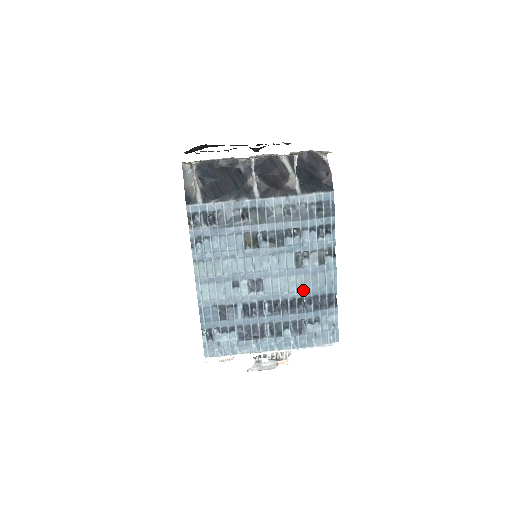
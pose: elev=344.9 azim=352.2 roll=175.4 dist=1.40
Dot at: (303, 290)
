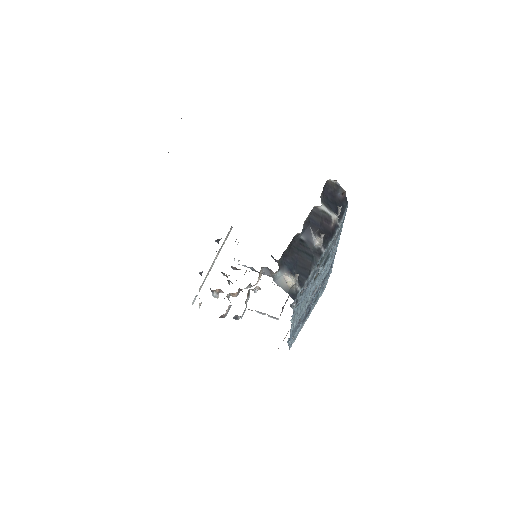
Dot at: occluded
